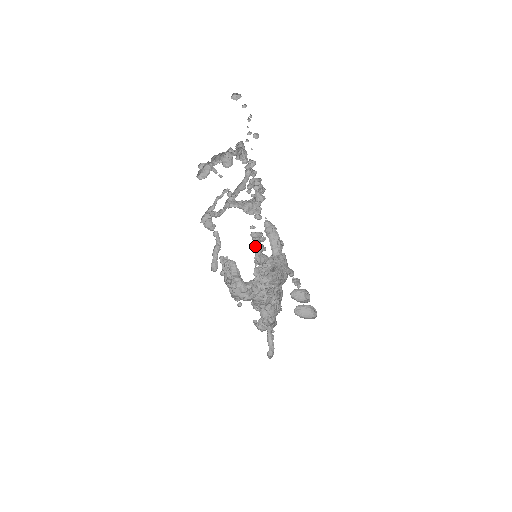
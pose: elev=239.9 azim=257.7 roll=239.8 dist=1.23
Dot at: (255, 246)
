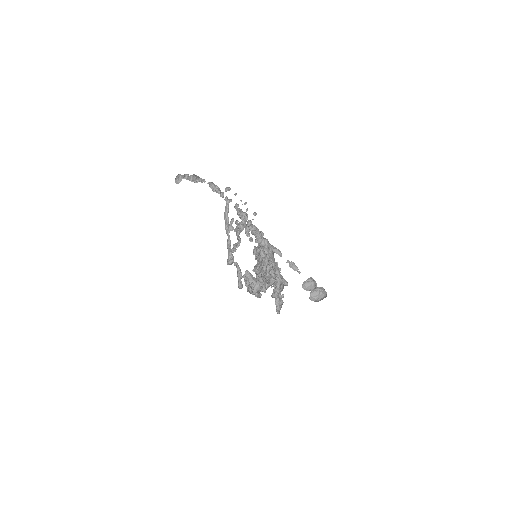
Dot at: occluded
